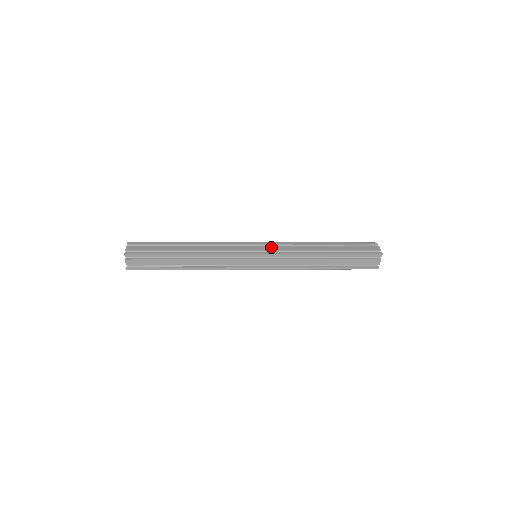
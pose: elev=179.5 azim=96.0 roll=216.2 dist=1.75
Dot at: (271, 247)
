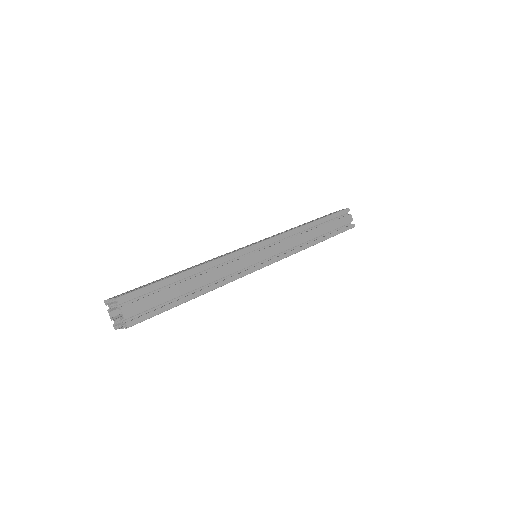
Dot at: (276, 248)
